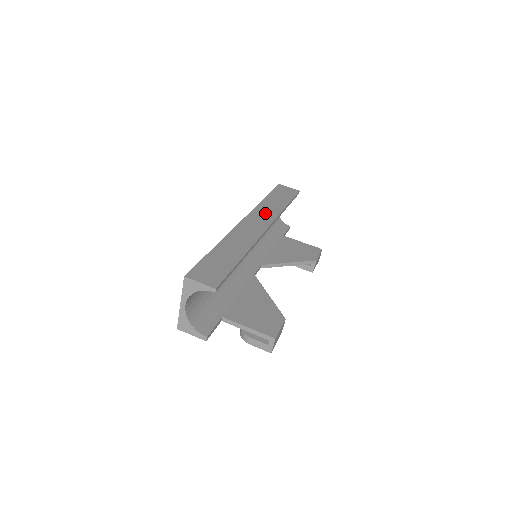
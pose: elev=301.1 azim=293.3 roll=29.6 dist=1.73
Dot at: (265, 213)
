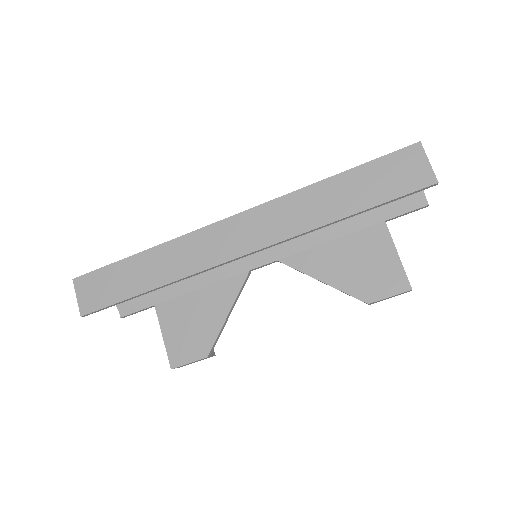
Dot at: (283, 218)
